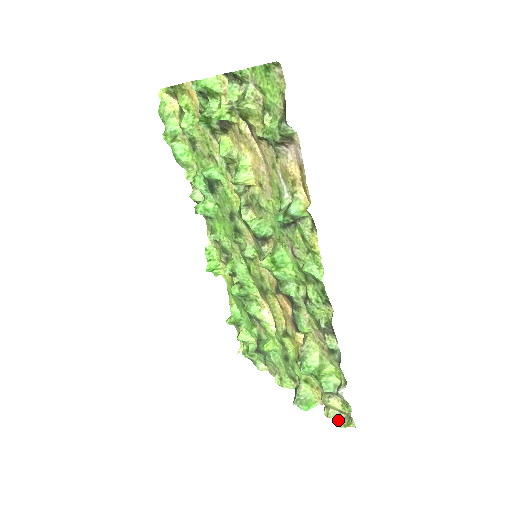
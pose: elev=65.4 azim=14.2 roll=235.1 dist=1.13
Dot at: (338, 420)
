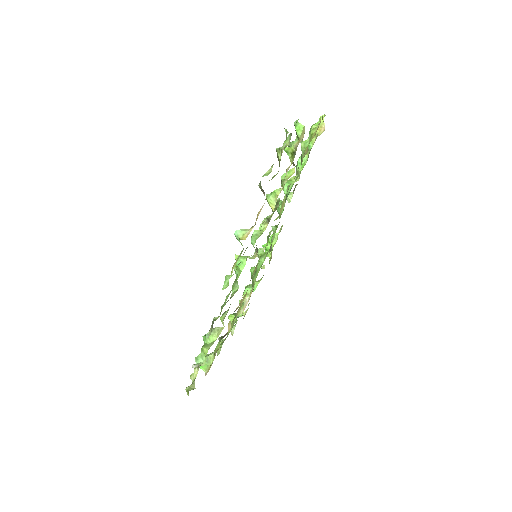
Dot at: (191, 385)
